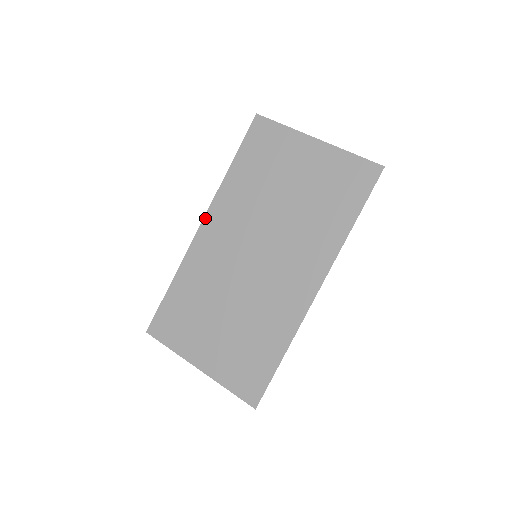
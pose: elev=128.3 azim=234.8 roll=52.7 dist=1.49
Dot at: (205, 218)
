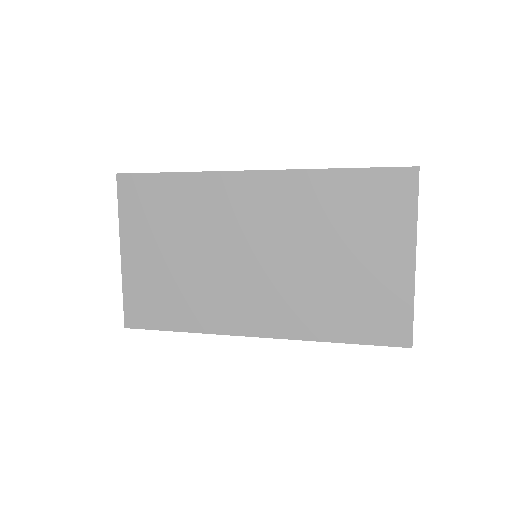
Dot at: (266, 172)
